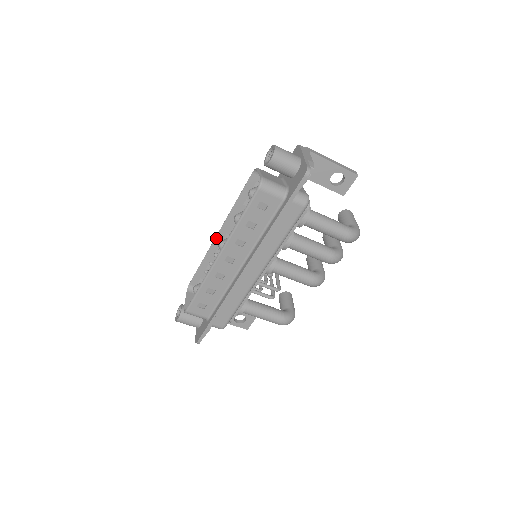
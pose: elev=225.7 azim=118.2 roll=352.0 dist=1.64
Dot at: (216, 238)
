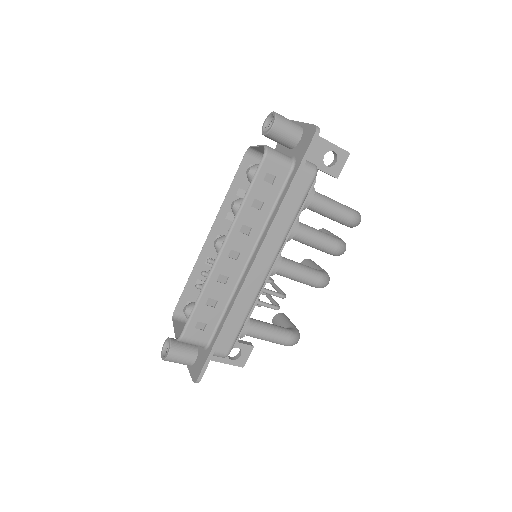
Dot at: (206, 242)
